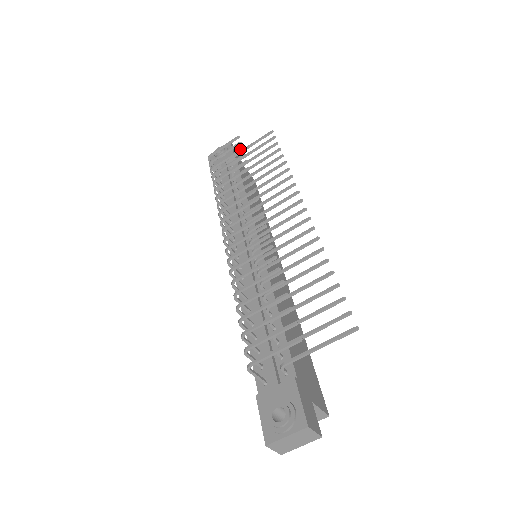
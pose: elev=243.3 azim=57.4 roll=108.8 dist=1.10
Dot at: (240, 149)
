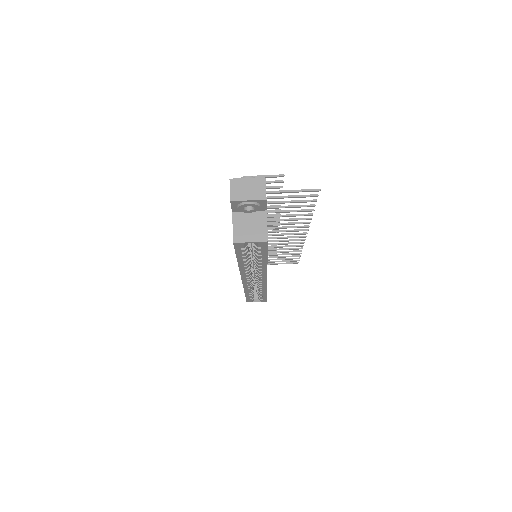
Dot at: (275, 248)
